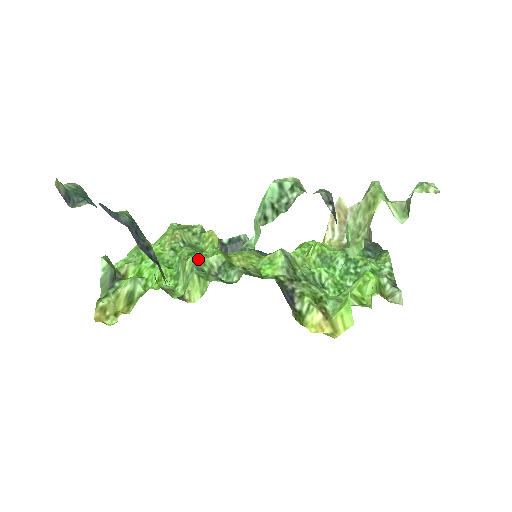
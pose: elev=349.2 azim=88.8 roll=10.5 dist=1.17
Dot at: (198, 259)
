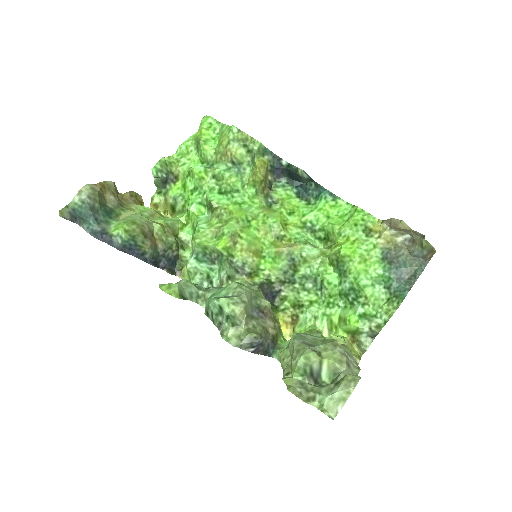
Dot at: (200, 245)
